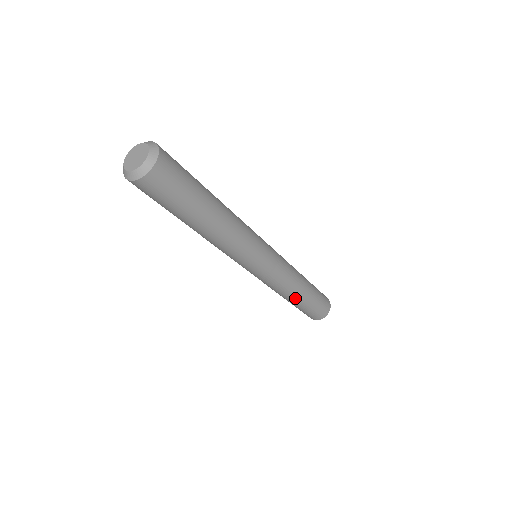
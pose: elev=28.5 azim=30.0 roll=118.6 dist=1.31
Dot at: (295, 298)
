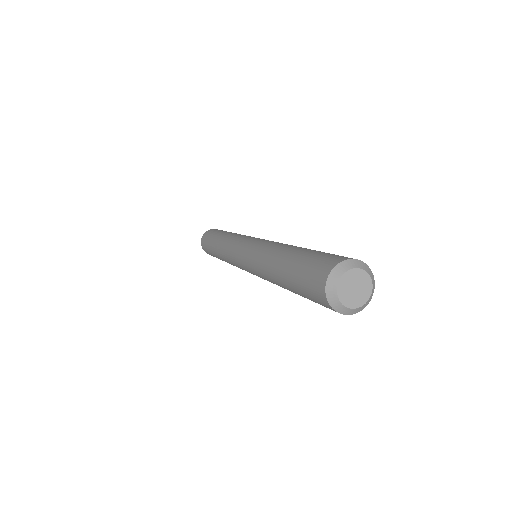
Dot at: (221, 259)
